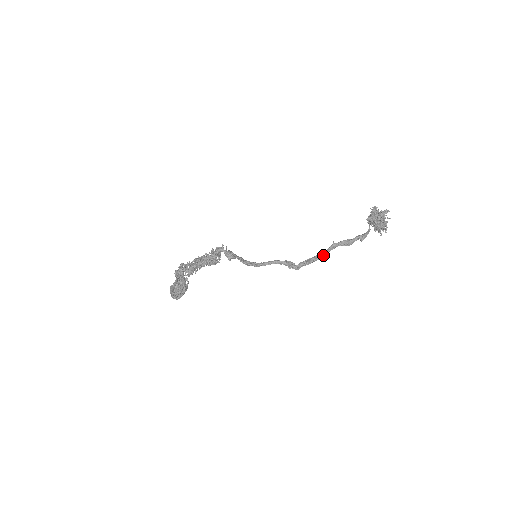
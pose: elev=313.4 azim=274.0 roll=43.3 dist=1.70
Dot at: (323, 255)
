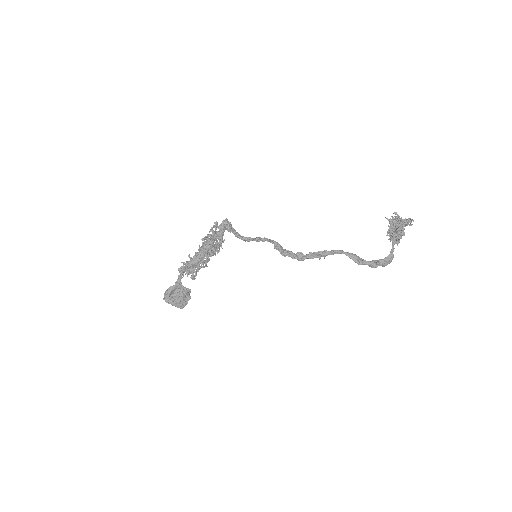
Dot at: (320, 252)
